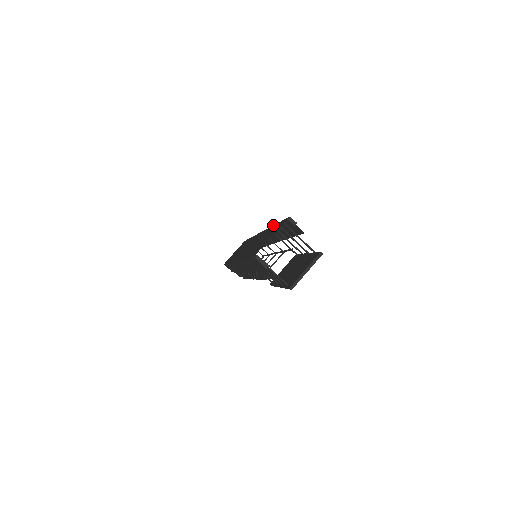
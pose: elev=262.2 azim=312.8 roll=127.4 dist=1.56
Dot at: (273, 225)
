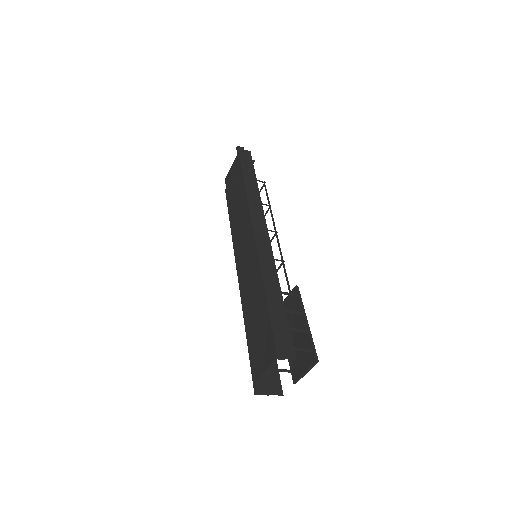
Dot at: (264, 291)
